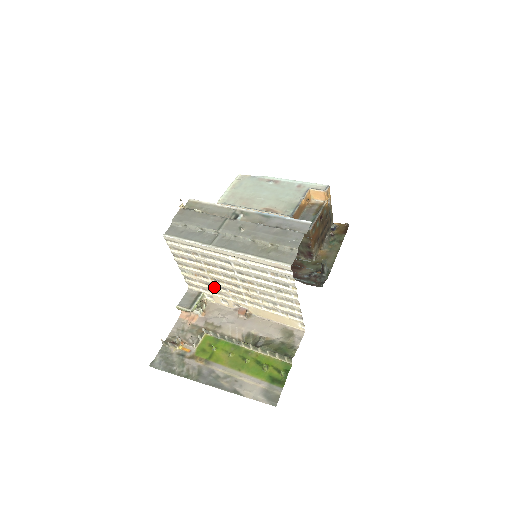
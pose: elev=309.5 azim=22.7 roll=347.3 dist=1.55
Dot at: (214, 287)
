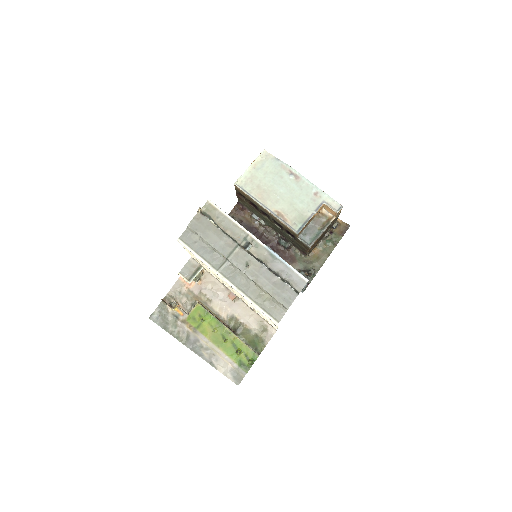
Dot at: occluded
